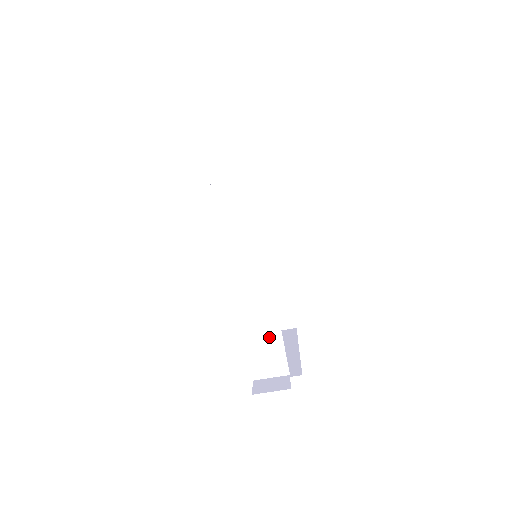
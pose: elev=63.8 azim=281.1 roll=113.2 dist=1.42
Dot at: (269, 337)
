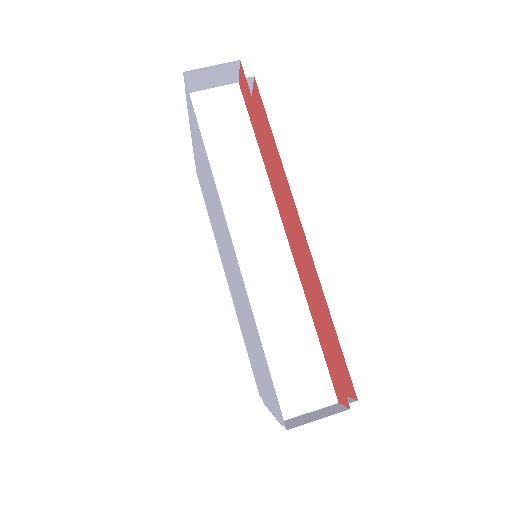
Dot at: (297, 339)
